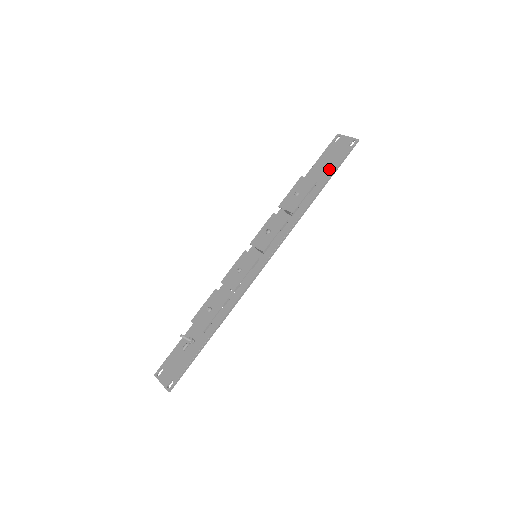
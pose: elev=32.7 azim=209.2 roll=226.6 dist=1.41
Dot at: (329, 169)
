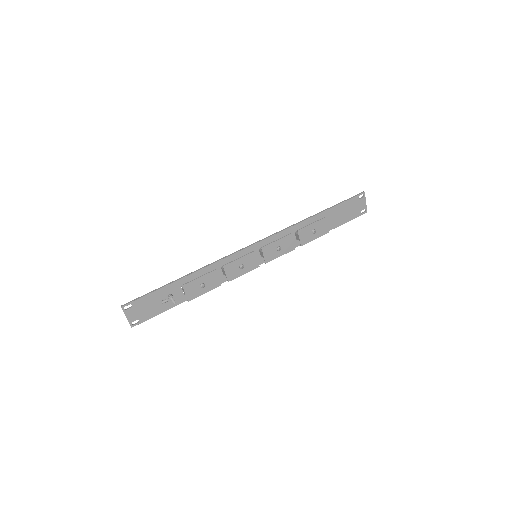
Dot at: (339, 221)
